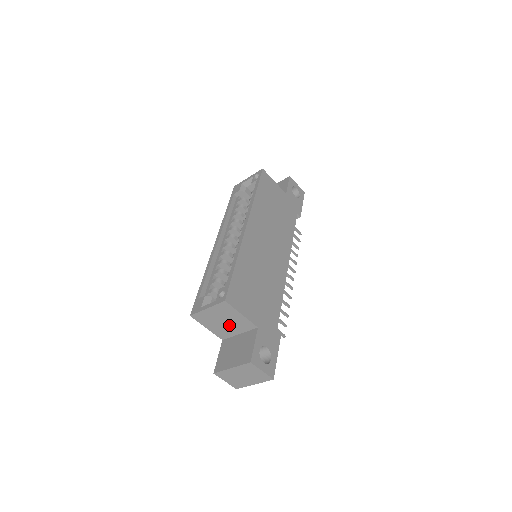
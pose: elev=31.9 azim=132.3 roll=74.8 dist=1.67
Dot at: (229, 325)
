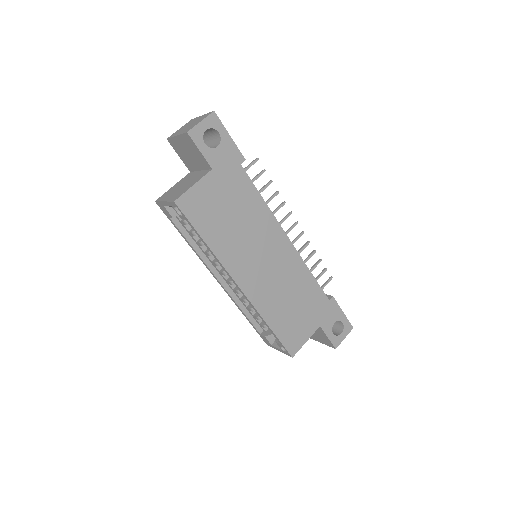
Dot at: occluded
